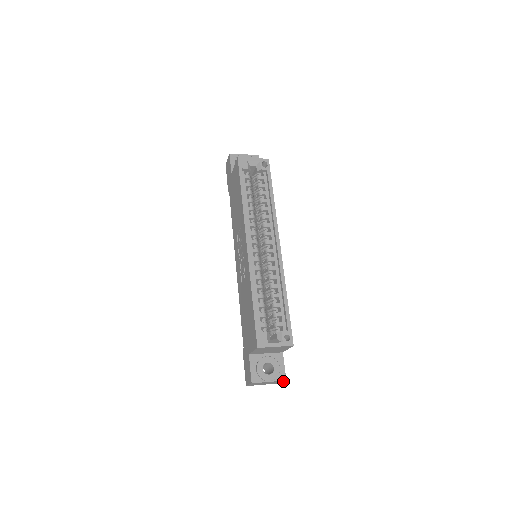
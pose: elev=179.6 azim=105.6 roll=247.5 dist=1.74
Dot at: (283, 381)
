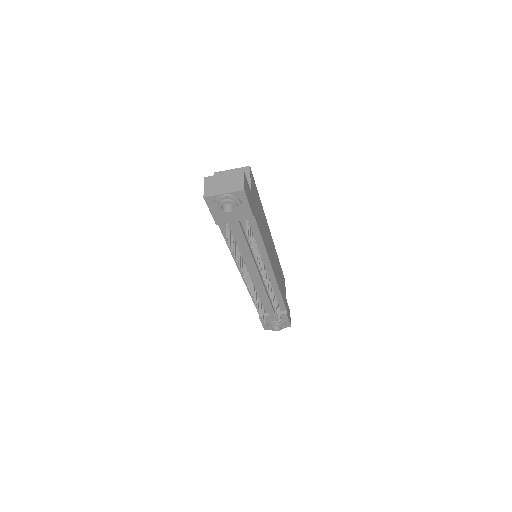
Dot at: (243, 177)
